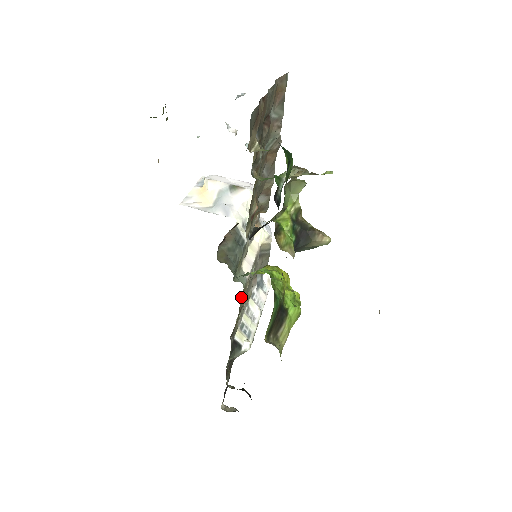
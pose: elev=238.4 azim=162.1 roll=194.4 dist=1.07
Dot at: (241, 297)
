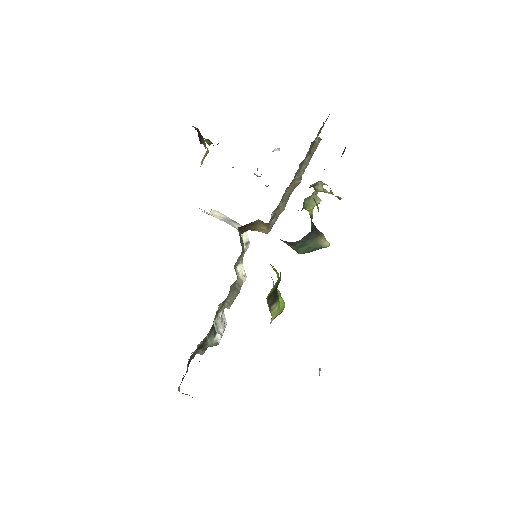
Dot at: occluded
